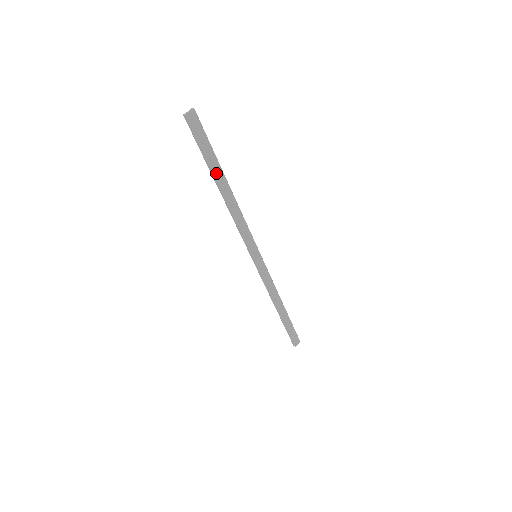
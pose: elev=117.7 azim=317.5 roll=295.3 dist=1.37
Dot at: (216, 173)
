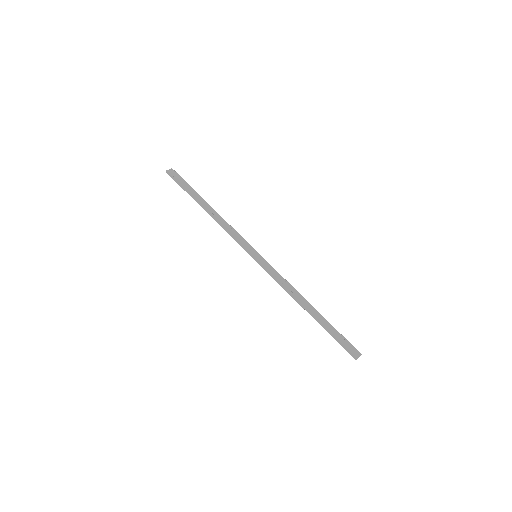
Dot at: (197, 199)
